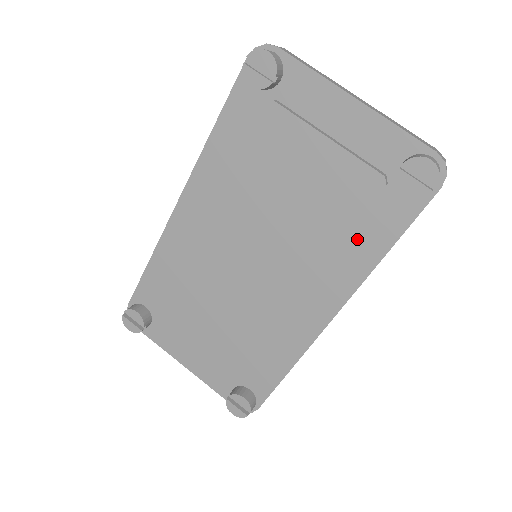
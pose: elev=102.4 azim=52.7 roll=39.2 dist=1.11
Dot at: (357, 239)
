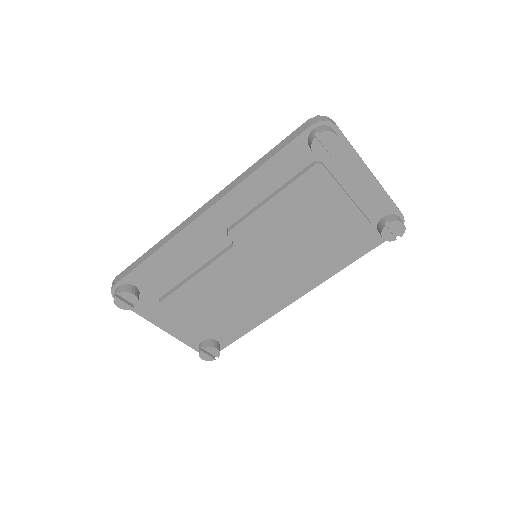
Dot at: (336, 255)
